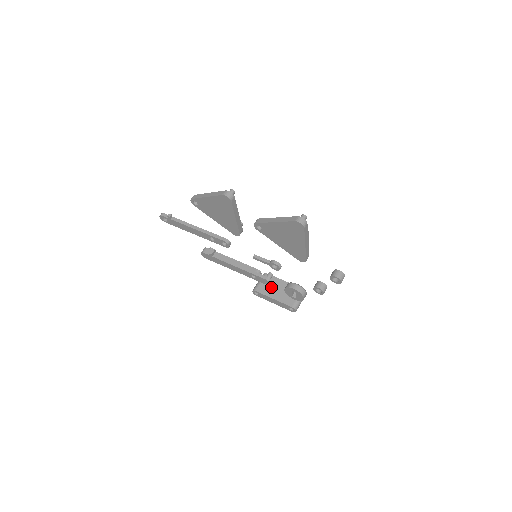
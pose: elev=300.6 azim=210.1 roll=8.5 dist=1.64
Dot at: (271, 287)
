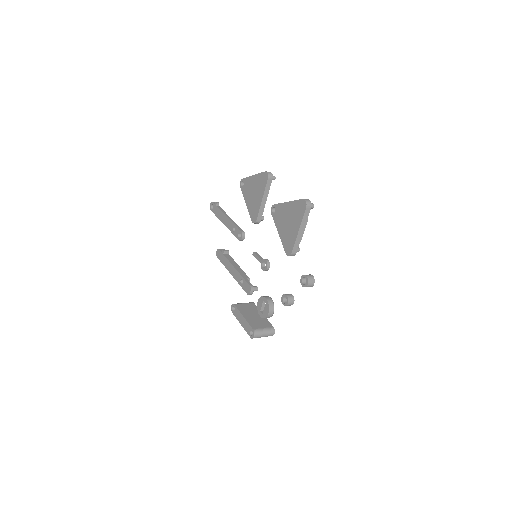
Dot at: (249, 310)
